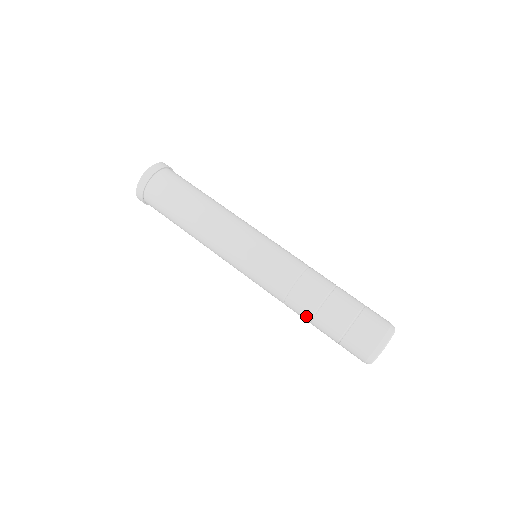
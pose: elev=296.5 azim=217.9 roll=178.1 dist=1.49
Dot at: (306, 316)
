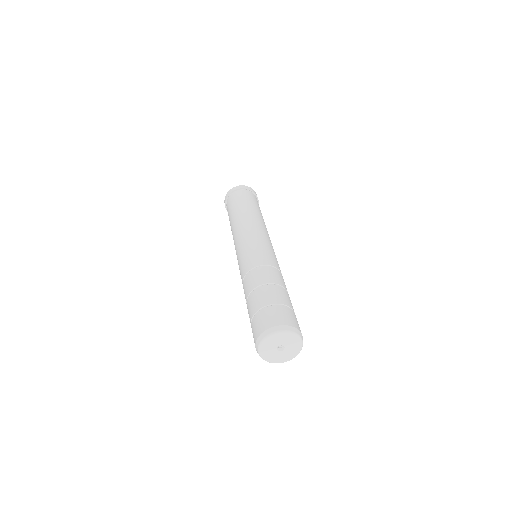
Dot at: (246, 297)
